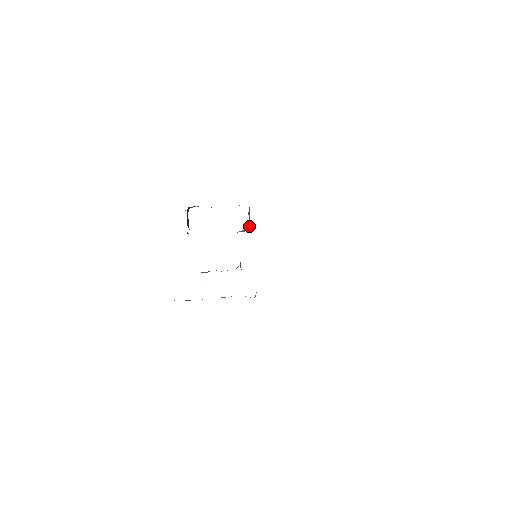
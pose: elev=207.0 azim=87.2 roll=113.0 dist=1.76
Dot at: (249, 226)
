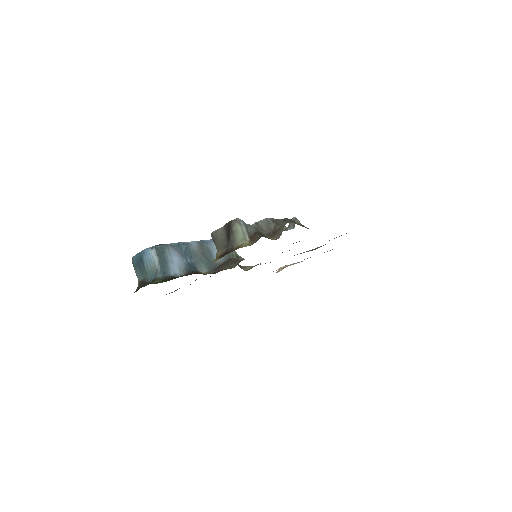
Dot at: occluded
